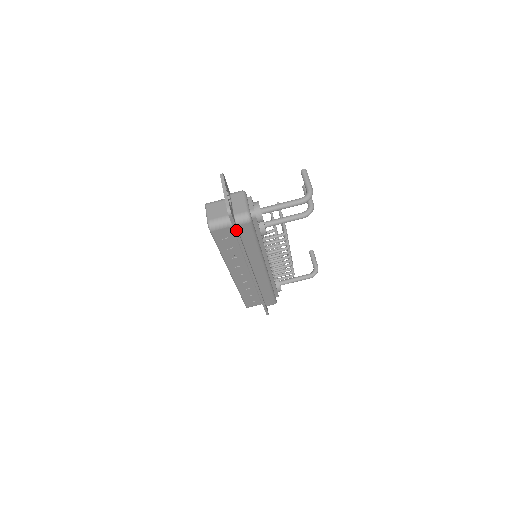
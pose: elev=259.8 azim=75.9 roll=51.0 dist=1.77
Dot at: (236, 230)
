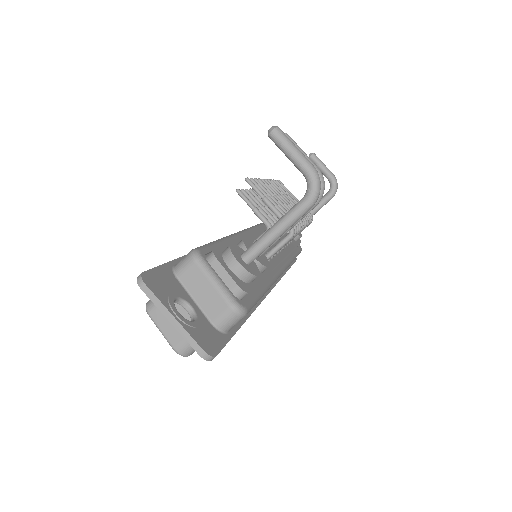
Dot at: (231, 337)
